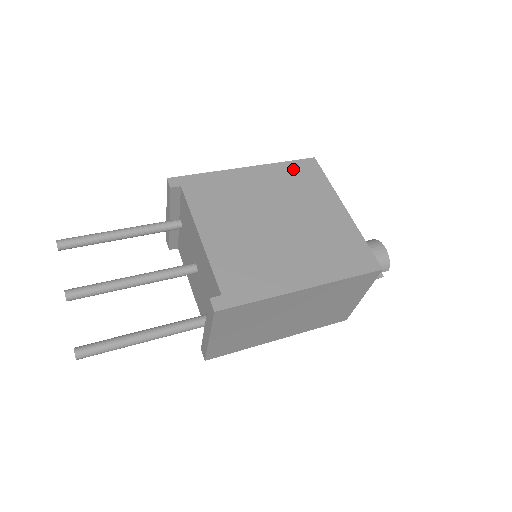
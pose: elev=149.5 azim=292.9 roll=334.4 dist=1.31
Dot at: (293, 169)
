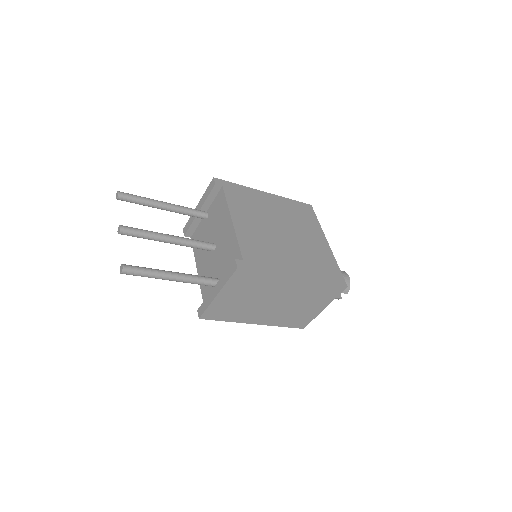
Dot at: (297, 206)
